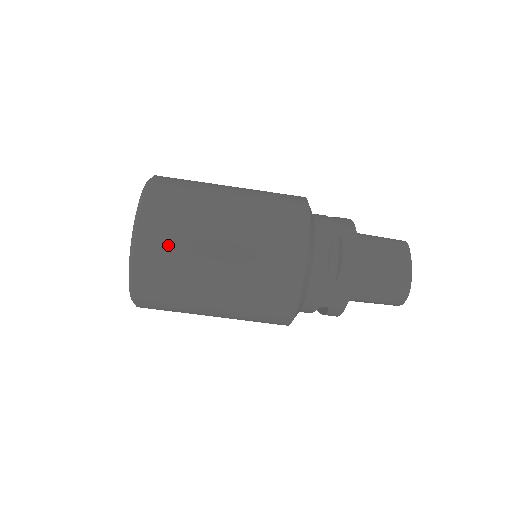
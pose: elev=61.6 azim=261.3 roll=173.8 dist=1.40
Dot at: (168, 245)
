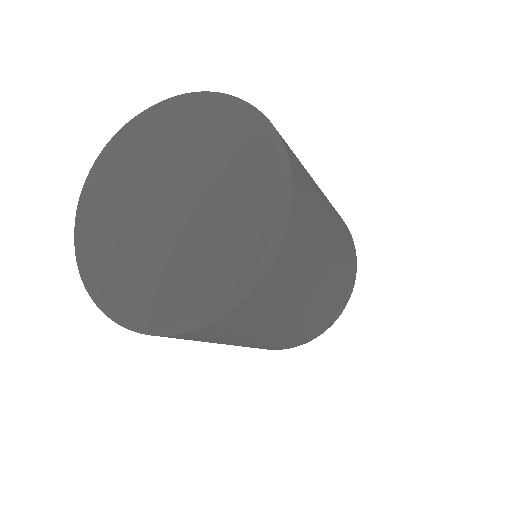
Dot at: (262, 313)
